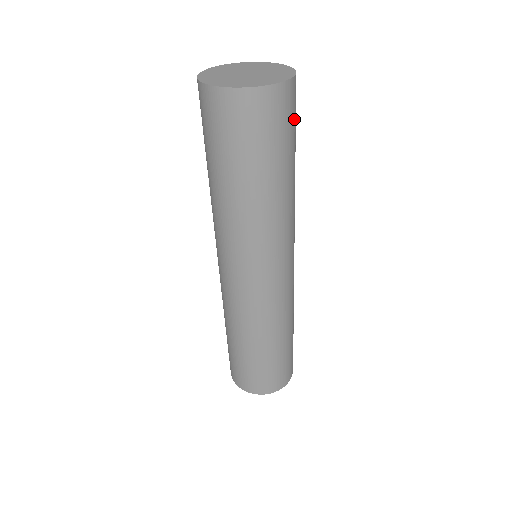
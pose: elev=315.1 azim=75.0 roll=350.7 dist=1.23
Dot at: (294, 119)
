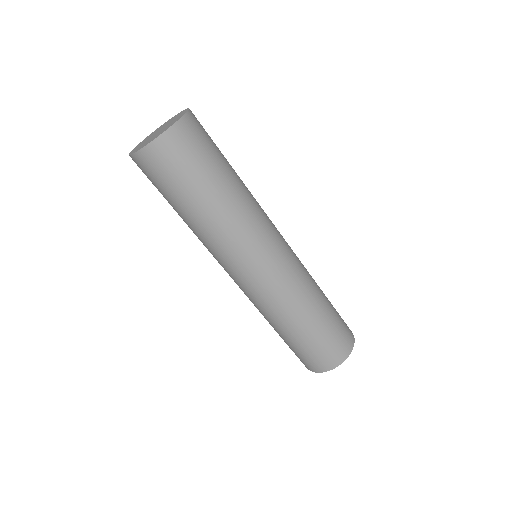
Dot at: (207, 140)
